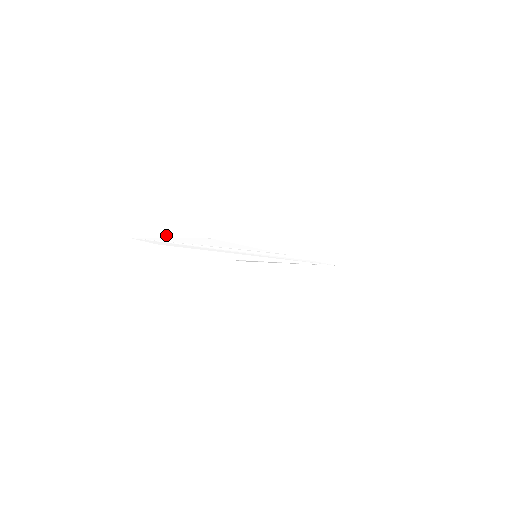
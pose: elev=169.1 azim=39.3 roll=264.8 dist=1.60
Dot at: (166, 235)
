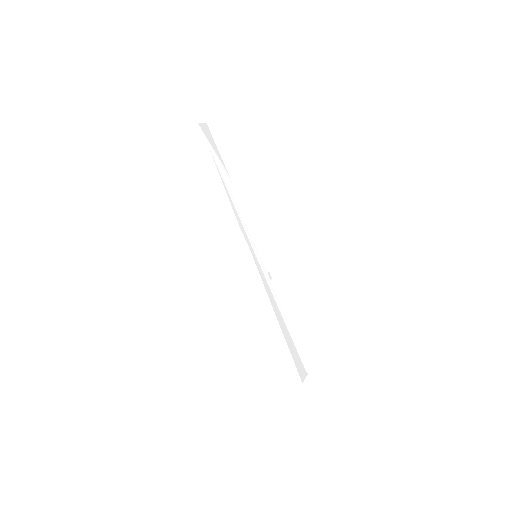
Dot at: (216, 154)
